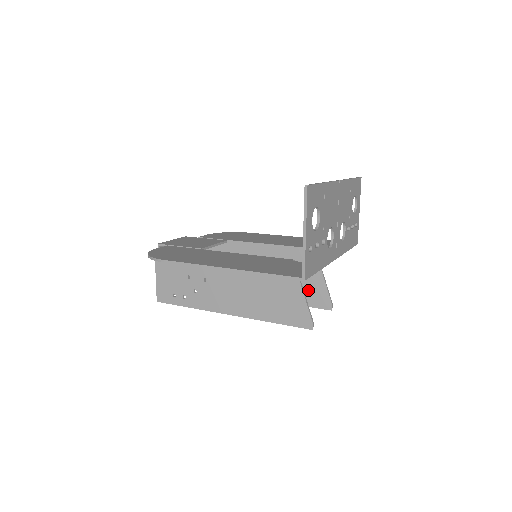
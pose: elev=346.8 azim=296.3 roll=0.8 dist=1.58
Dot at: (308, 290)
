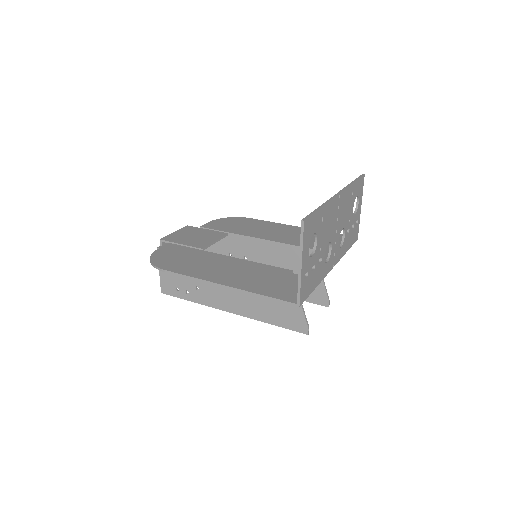
Dot at: occluded
